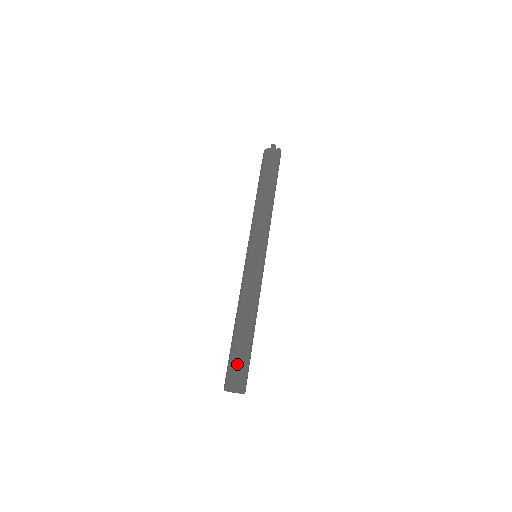
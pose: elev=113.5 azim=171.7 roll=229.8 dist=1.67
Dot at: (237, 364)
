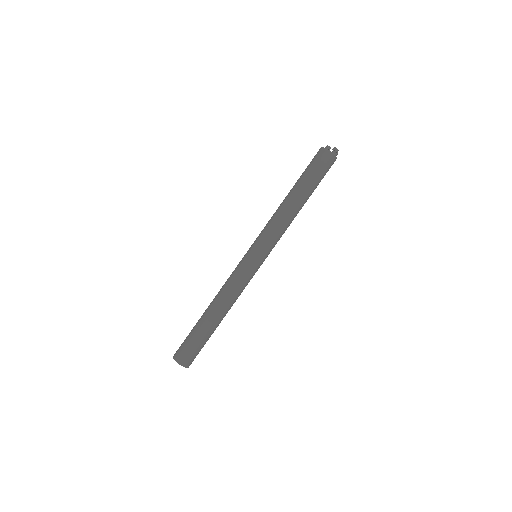
Dot at: (196, 348)
